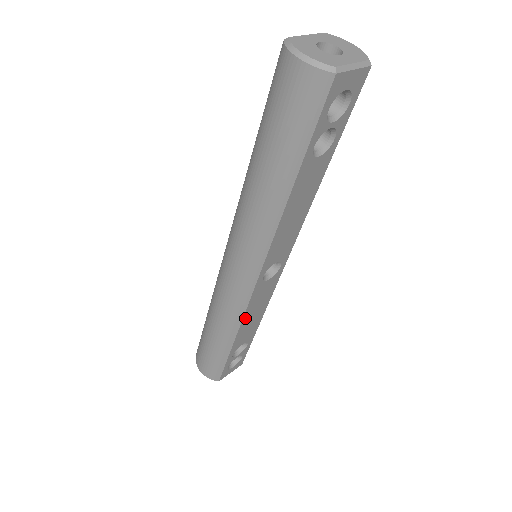
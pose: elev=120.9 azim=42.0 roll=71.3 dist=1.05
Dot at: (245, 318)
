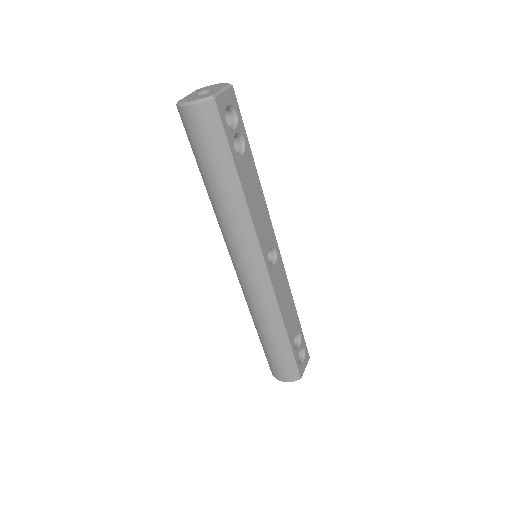
Dot at: (280, 306)
